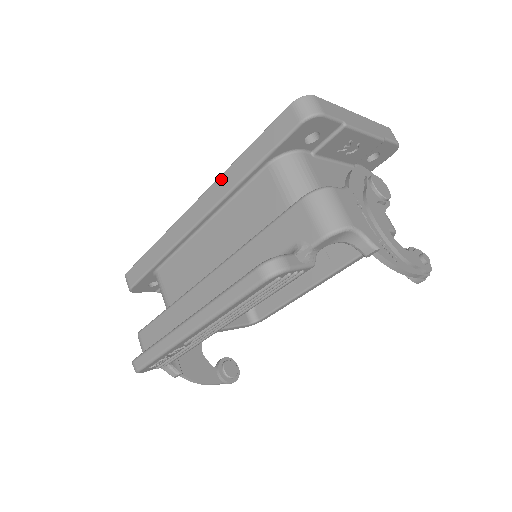
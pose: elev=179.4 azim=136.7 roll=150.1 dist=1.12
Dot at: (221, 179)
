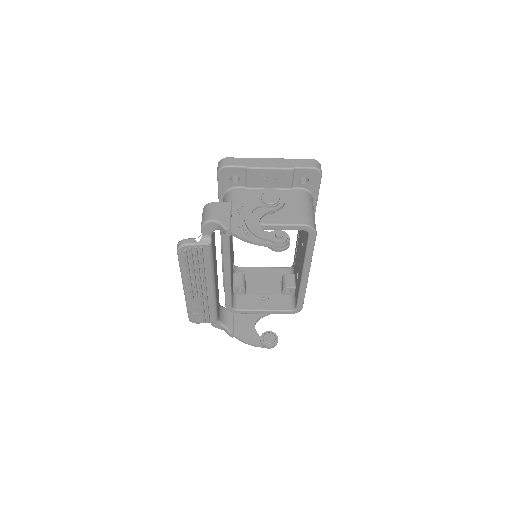
Dot at: occluded
